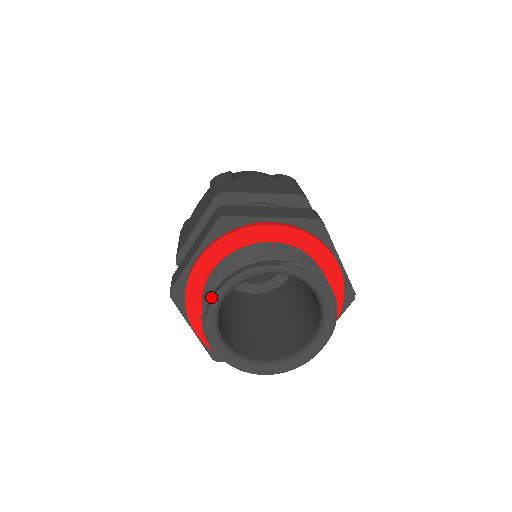
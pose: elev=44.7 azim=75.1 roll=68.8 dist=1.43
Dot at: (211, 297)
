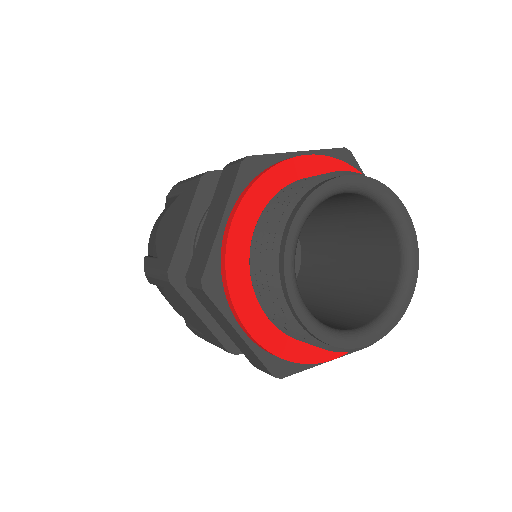
Dot at: (333, 177)
